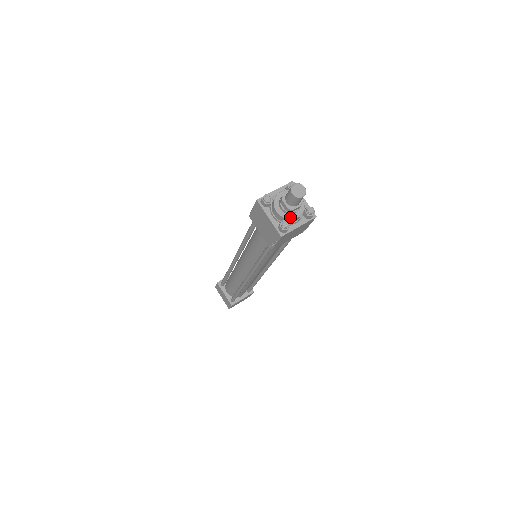
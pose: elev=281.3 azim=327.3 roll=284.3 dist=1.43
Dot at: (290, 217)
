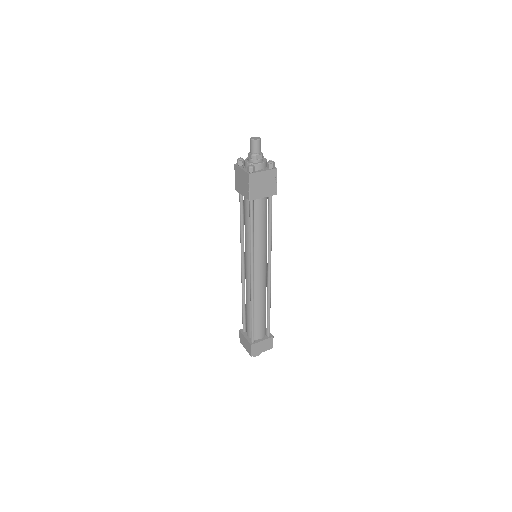
Dot at: (255, 163)
